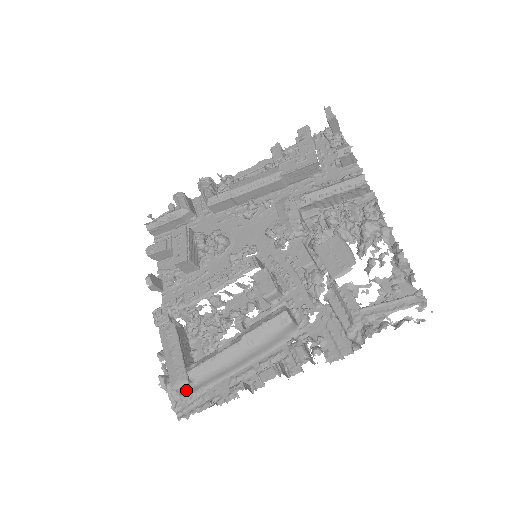
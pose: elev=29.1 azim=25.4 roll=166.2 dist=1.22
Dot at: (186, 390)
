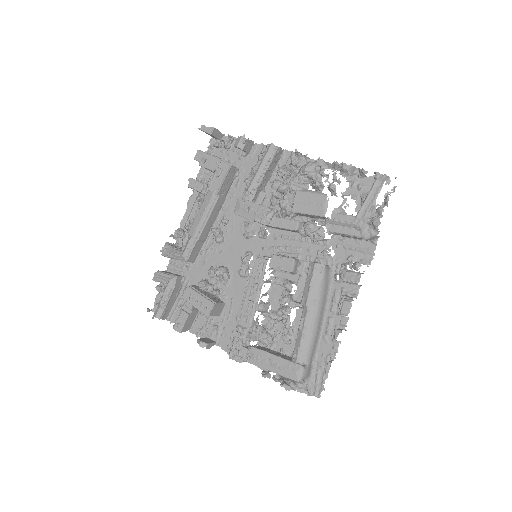
Dot at: (306, 374)
